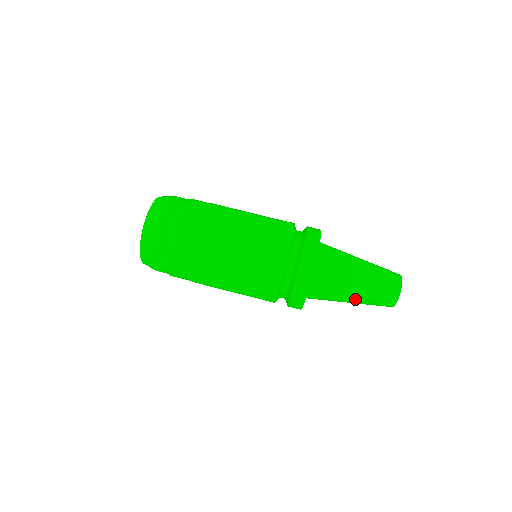
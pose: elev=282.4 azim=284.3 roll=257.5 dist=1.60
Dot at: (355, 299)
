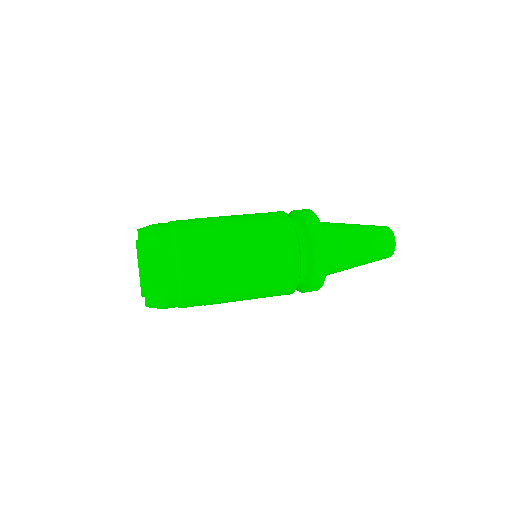
Dot at: (363, 245)
